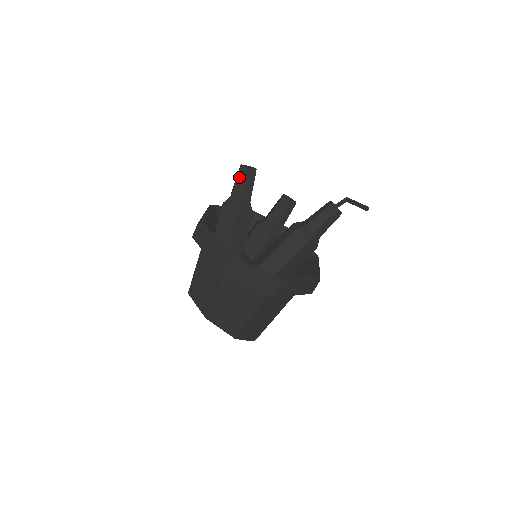
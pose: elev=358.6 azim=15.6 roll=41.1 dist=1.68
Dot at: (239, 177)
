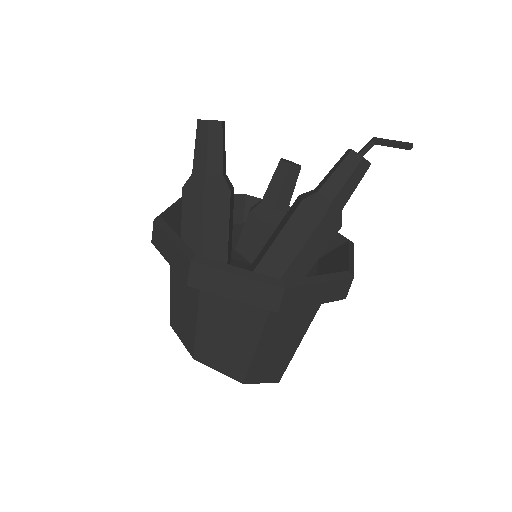
Dot at: (198, 138)
